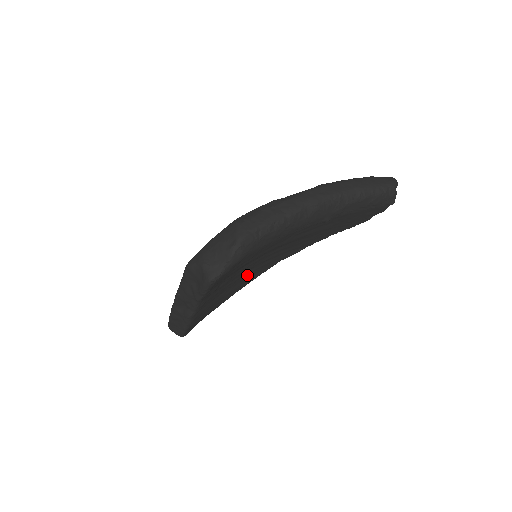
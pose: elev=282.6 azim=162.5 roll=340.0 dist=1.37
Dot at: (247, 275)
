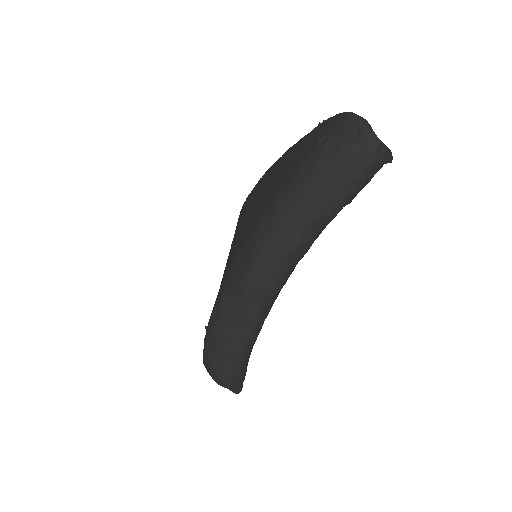
Dot at: occluded
